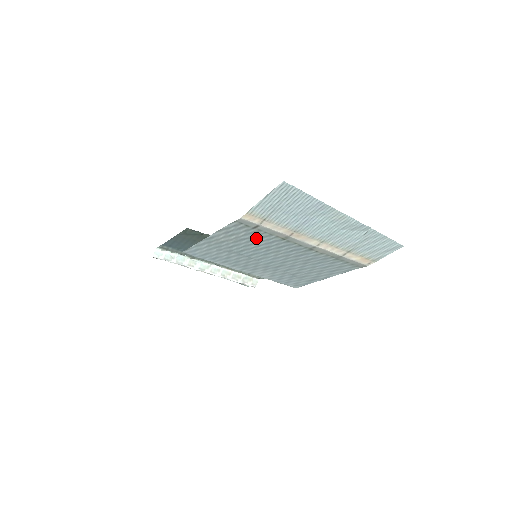
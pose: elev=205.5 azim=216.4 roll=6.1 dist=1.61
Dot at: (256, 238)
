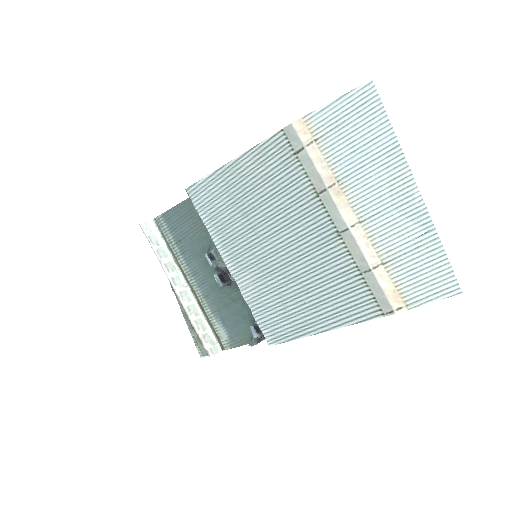
Dot at: (285, 182)
